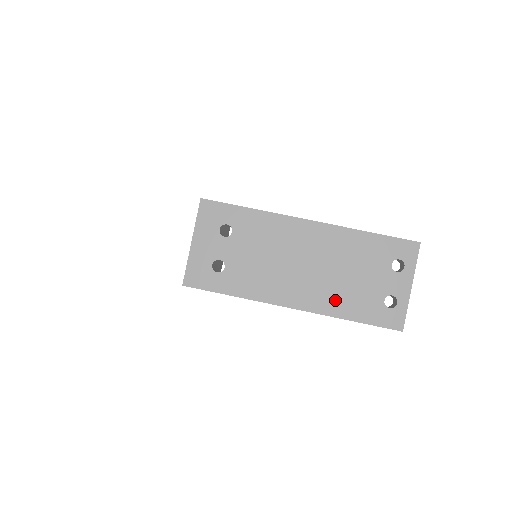
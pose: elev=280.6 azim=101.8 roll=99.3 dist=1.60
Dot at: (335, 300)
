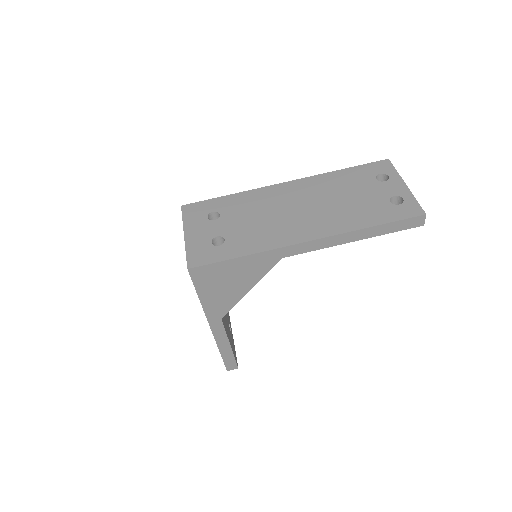
Dot at: (345, 219)
